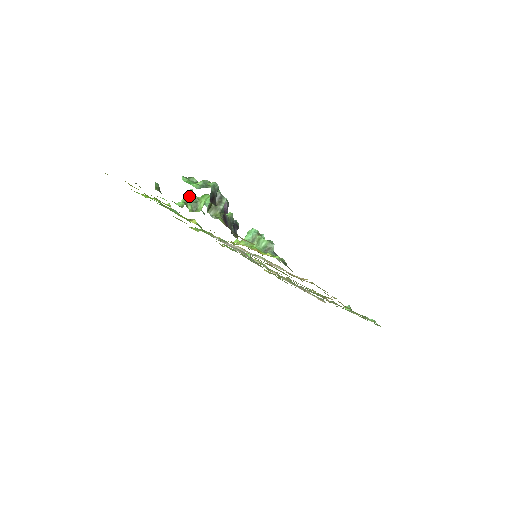
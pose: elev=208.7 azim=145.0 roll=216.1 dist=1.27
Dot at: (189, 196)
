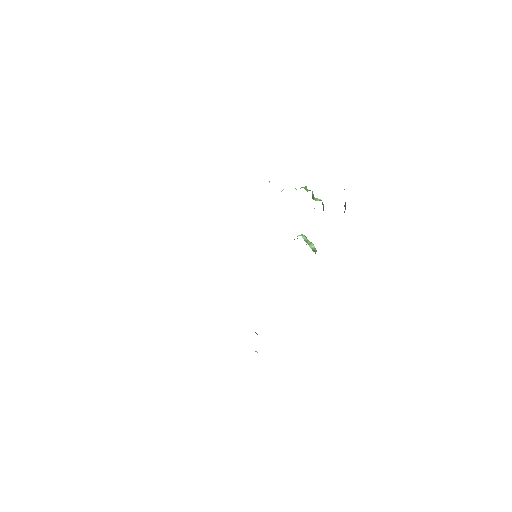
Dot at: occluded
